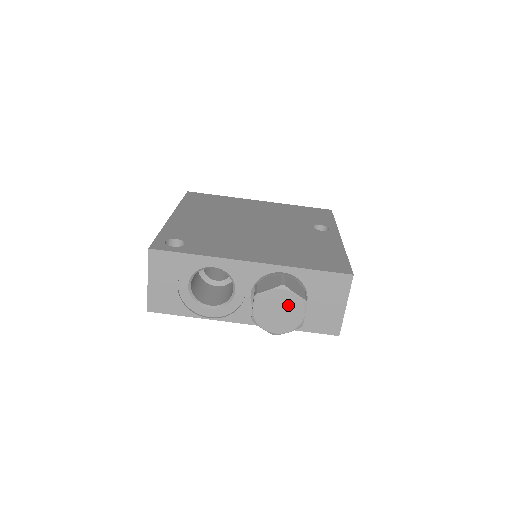
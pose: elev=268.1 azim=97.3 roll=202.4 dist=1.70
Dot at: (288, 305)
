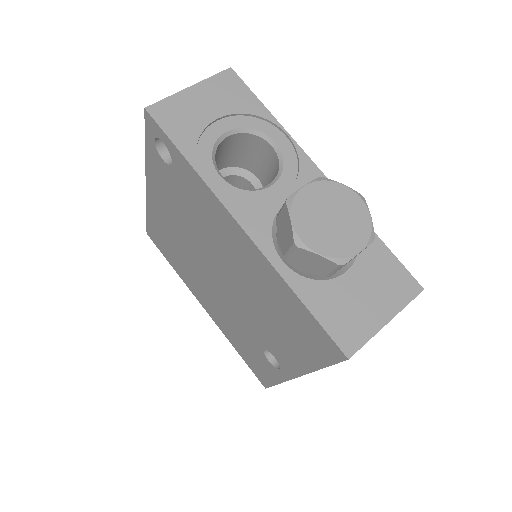
Dot at: (350, 221)
